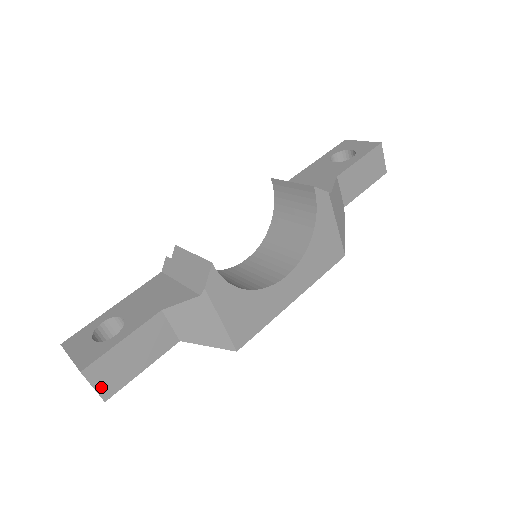
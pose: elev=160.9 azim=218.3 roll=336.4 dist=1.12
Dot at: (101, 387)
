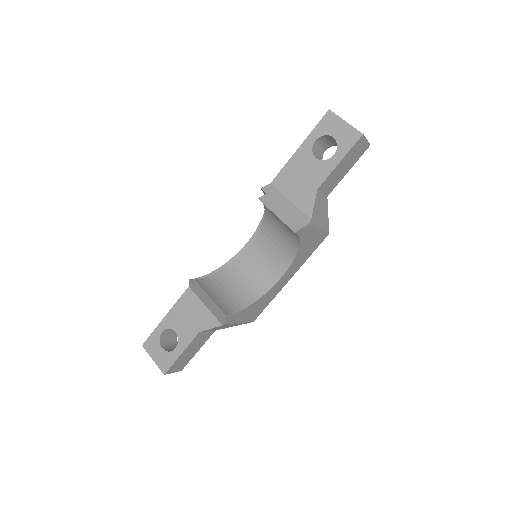
Dot at: (177, 370)
